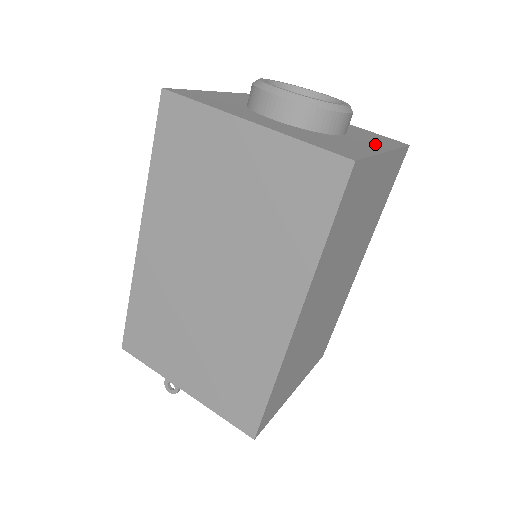
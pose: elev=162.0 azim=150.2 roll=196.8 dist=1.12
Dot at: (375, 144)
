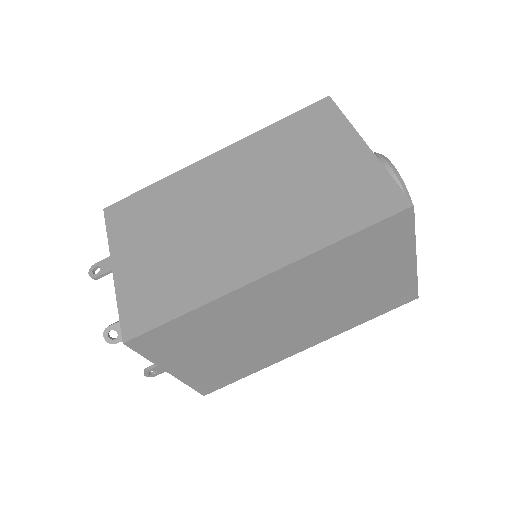
Dot at: occluded
